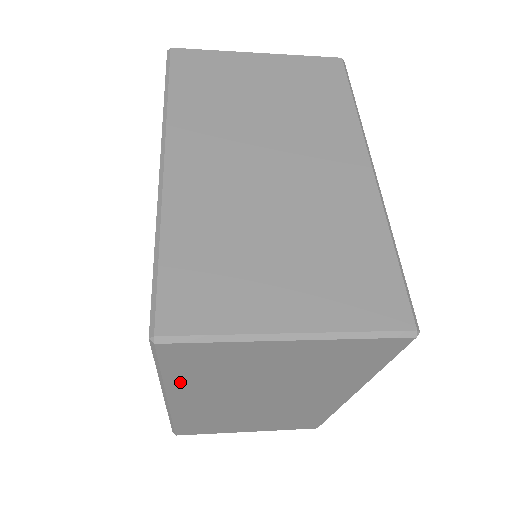
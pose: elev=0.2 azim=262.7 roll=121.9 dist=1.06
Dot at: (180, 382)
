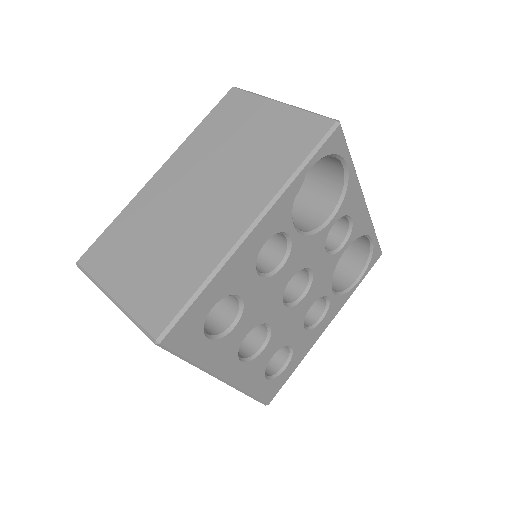
Dot at: occluded
